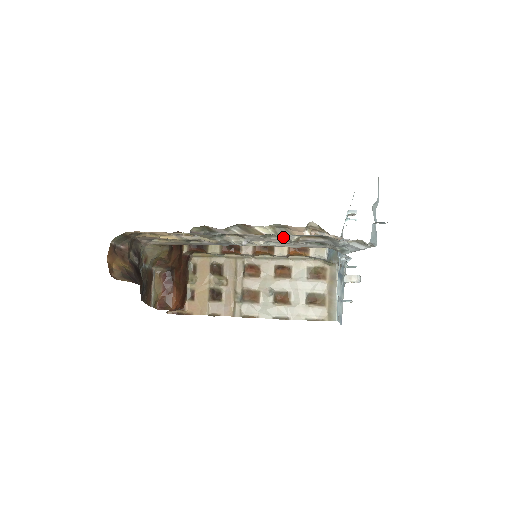
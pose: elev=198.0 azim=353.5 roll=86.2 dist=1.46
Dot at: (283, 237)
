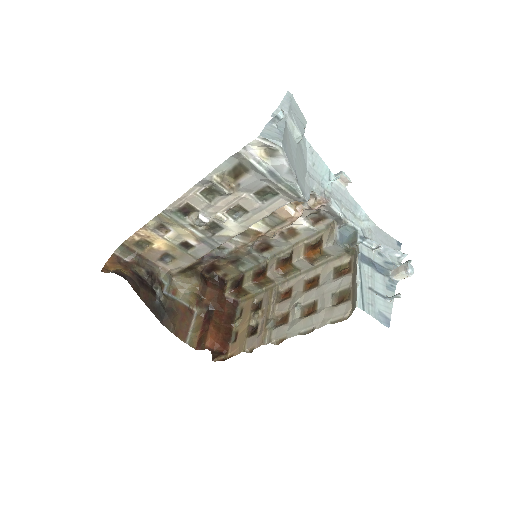
Dot at: (213, 186)
